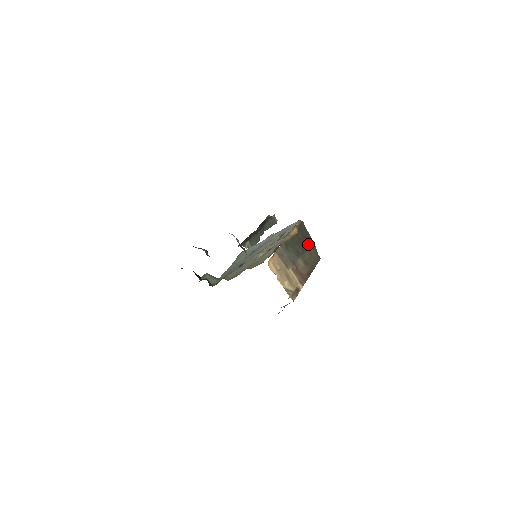
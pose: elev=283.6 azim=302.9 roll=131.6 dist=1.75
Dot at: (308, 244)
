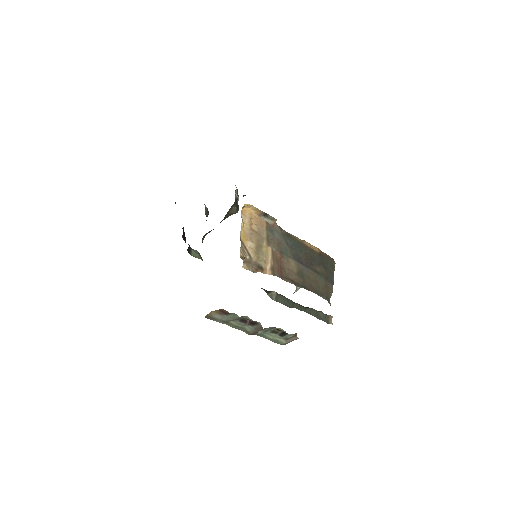
Dot at: (322, 273)
